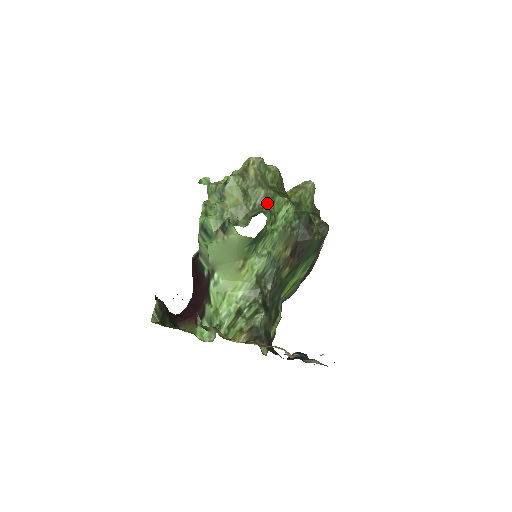
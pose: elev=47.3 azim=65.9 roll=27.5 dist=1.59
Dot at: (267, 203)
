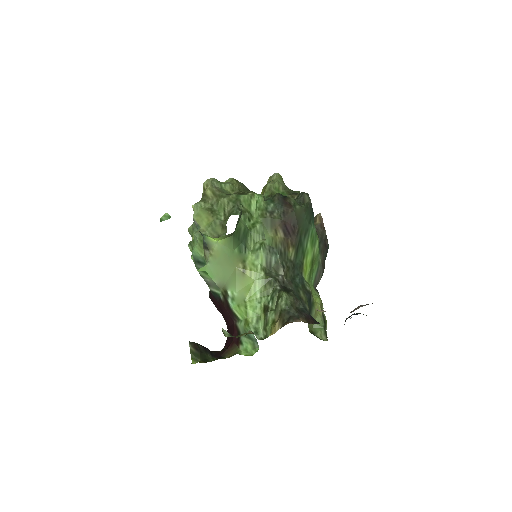
Dot at: (234, 206)
